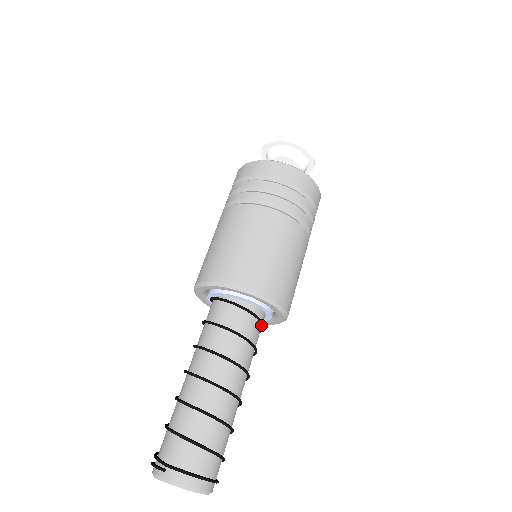
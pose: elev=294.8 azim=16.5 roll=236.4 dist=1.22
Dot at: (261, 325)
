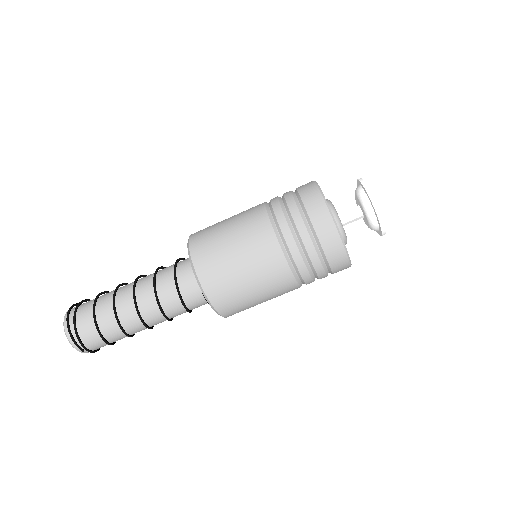
Dot at: occluded
